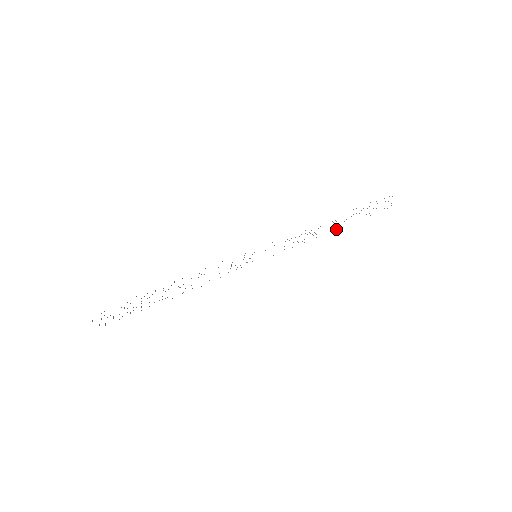
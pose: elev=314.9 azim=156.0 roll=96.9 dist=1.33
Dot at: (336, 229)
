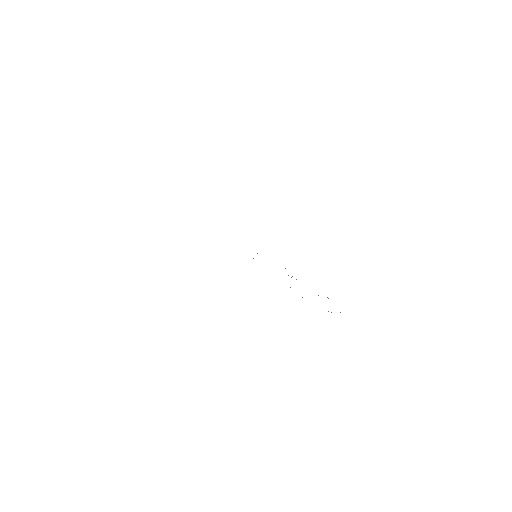
Dot at: occluded
